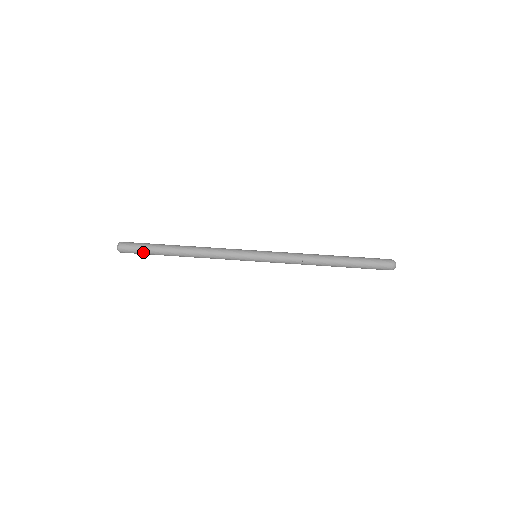
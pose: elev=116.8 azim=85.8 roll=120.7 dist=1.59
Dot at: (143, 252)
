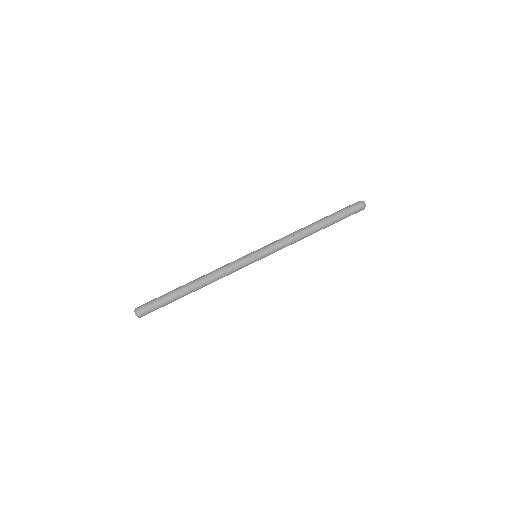
Dot at: (161, 306)
